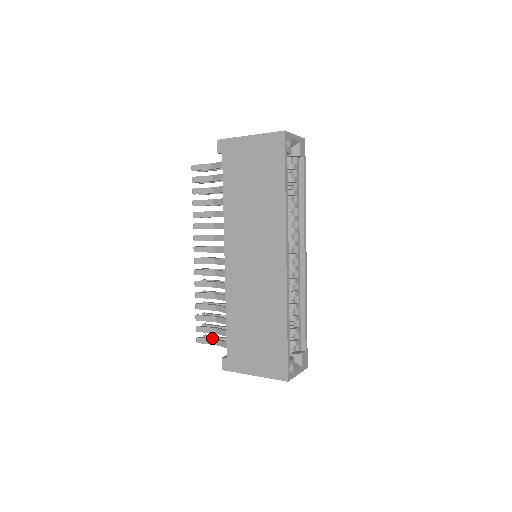
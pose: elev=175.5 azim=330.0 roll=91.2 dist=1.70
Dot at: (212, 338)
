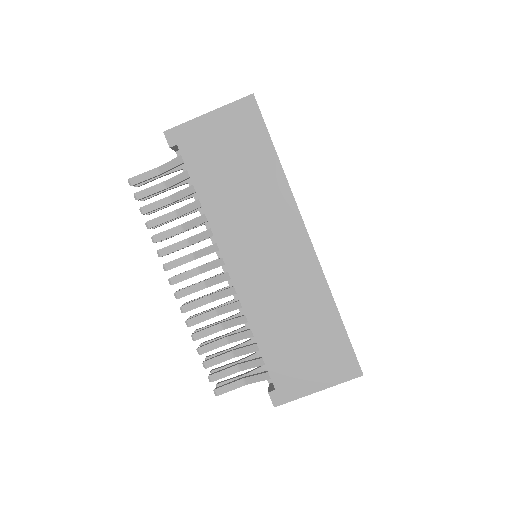
Dot at: (235, 380)
